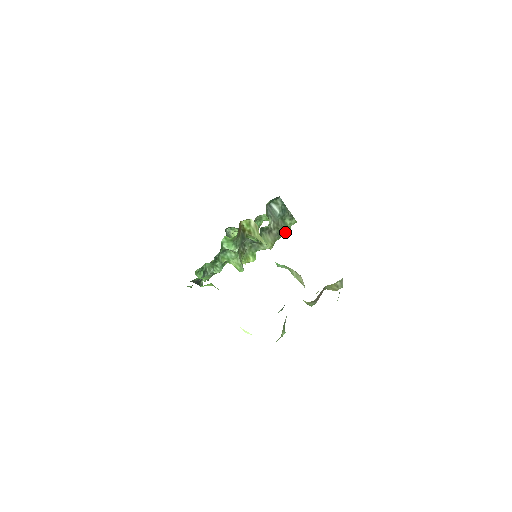
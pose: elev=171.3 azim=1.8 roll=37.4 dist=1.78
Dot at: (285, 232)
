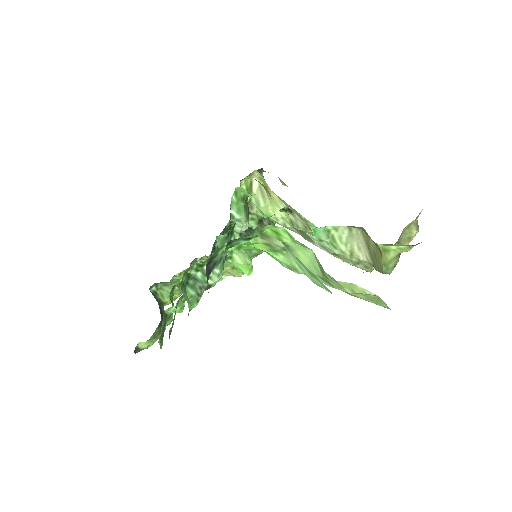
Dot at: occluded
